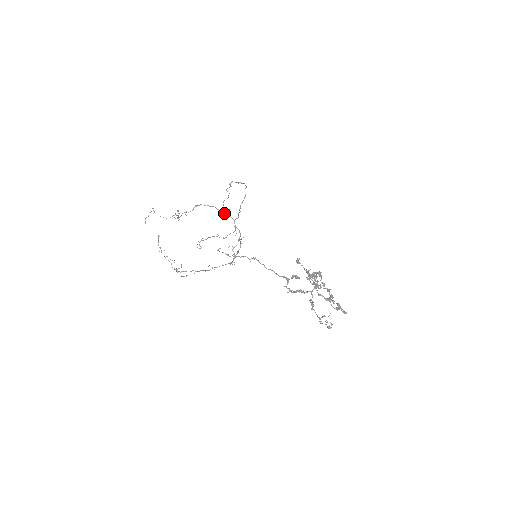
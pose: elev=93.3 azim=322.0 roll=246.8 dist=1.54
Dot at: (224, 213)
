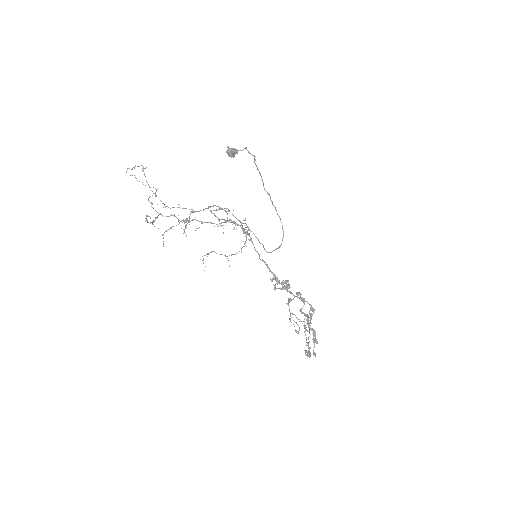
Dot at: (240, 222)
